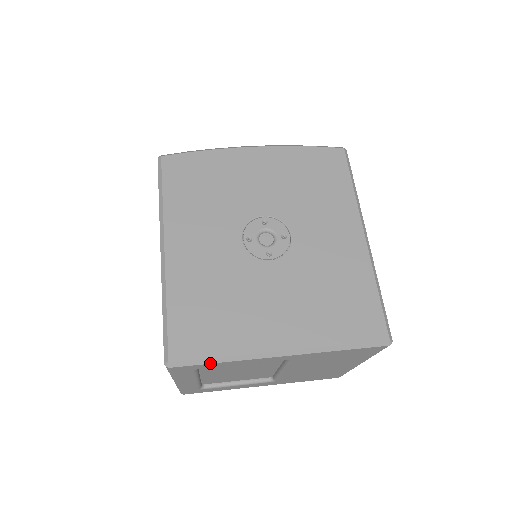
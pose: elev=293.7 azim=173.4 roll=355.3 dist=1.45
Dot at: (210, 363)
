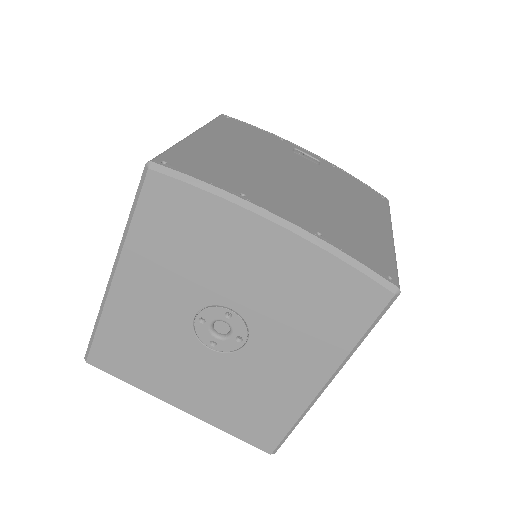
Dot at: (120, 379)
